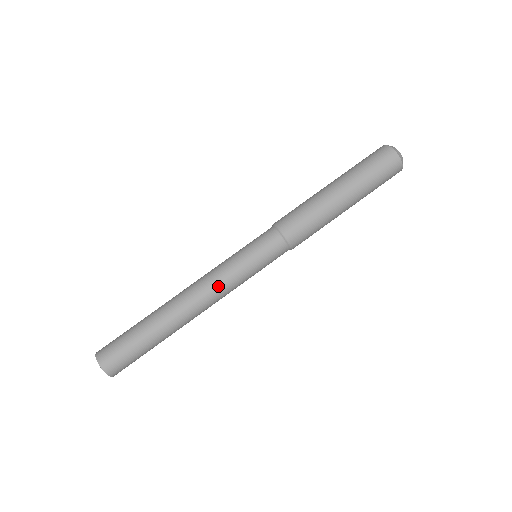
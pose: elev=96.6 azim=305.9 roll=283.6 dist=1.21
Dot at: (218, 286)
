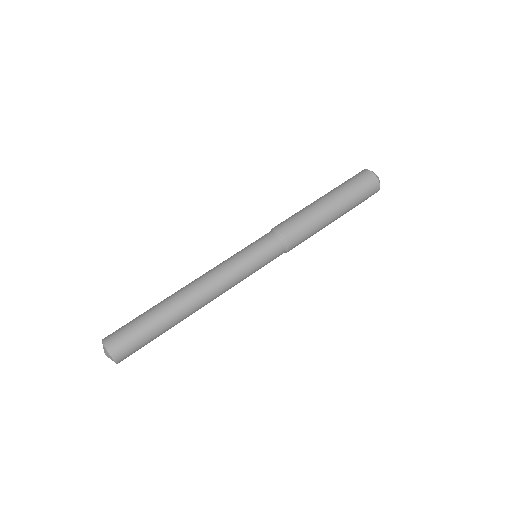
Dot at: (224, 280)
